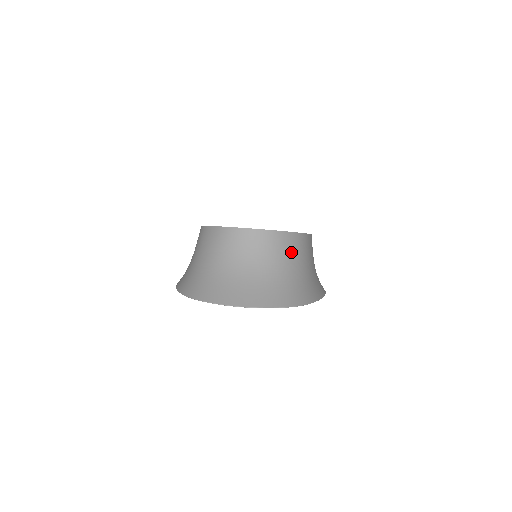
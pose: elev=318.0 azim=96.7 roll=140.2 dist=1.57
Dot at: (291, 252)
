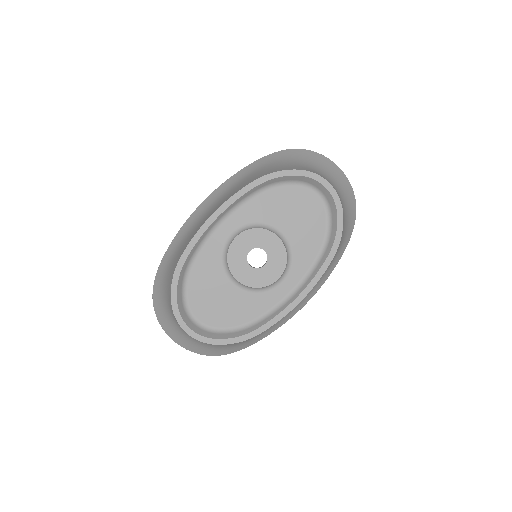
Dot at: occluded
